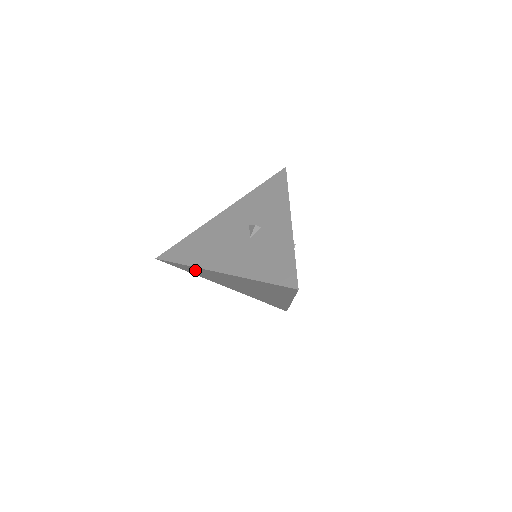
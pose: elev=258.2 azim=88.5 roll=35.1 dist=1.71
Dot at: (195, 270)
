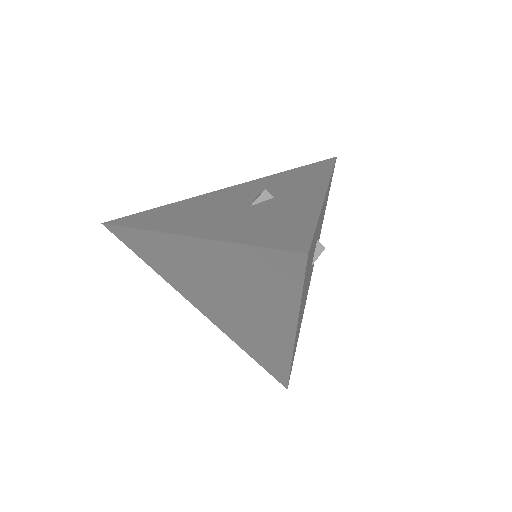
Dot at: (151, 248)
